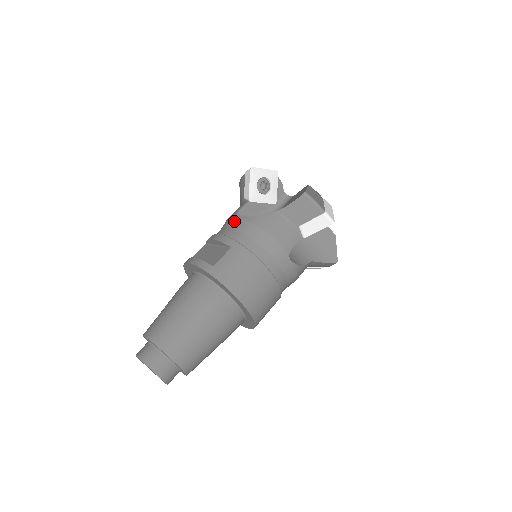
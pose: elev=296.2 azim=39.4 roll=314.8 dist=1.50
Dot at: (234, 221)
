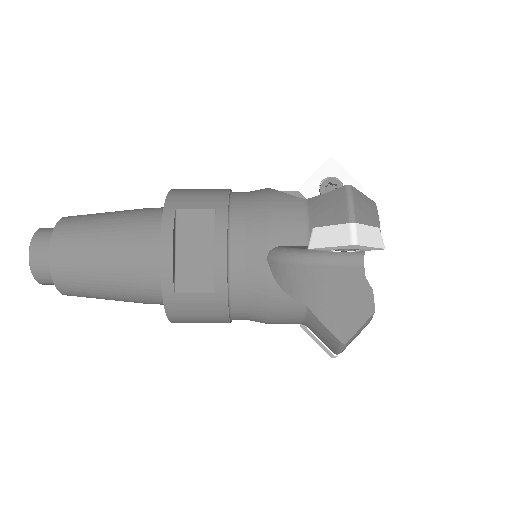
Dot at: occluded
